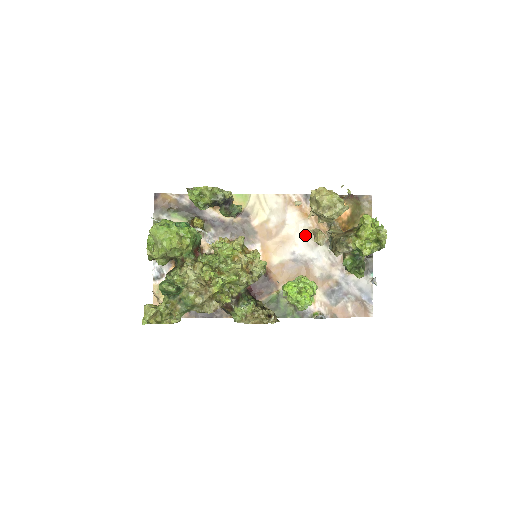
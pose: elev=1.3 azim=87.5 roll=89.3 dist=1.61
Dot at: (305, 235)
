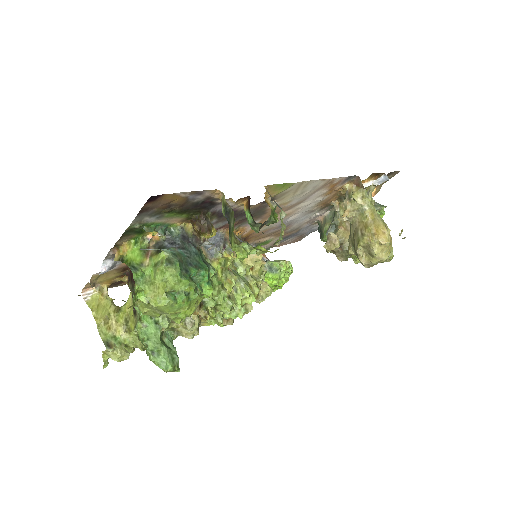
Dot at: (311, 208)
